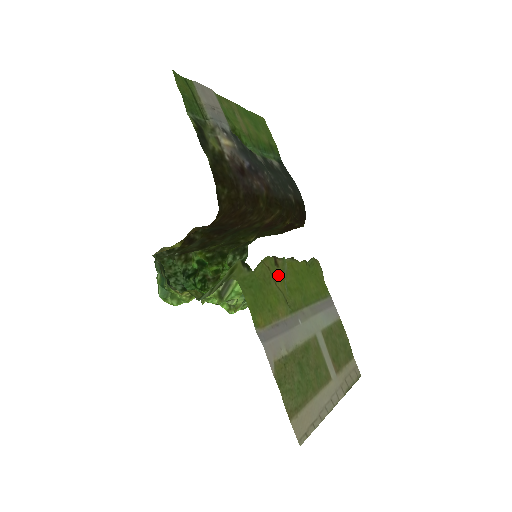
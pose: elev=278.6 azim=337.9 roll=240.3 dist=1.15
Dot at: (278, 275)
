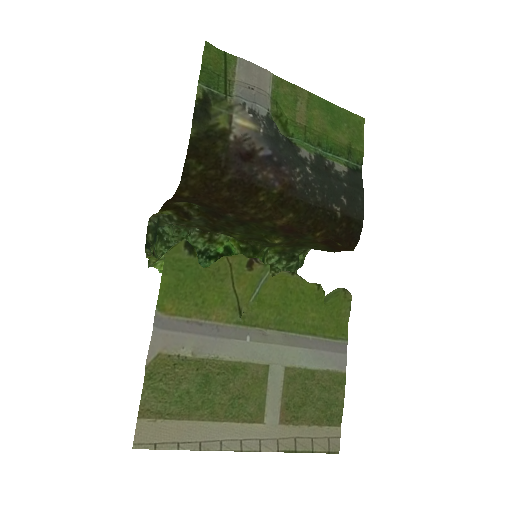
Dot at: (245, 278)
